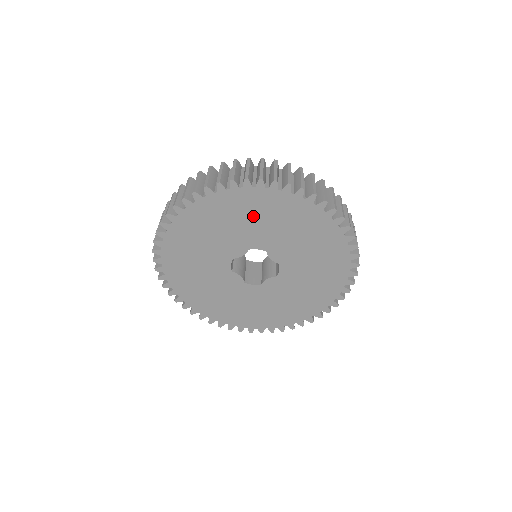
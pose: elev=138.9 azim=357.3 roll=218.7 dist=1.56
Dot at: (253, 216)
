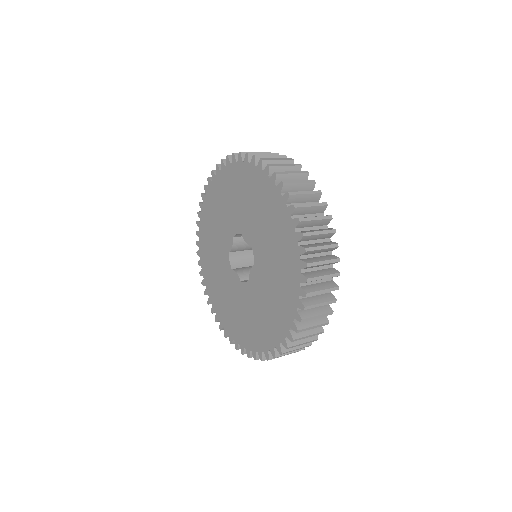
Dot at: (227, 198)
